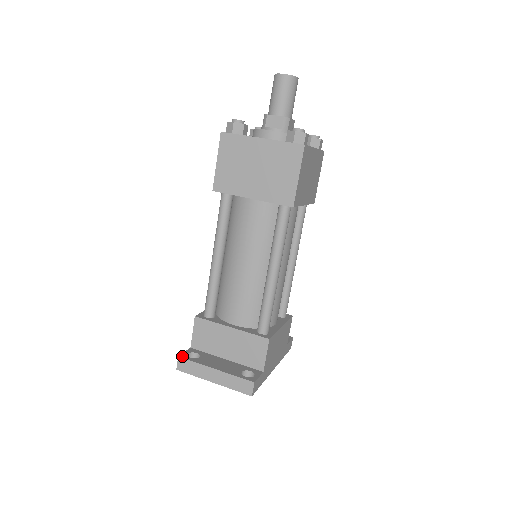
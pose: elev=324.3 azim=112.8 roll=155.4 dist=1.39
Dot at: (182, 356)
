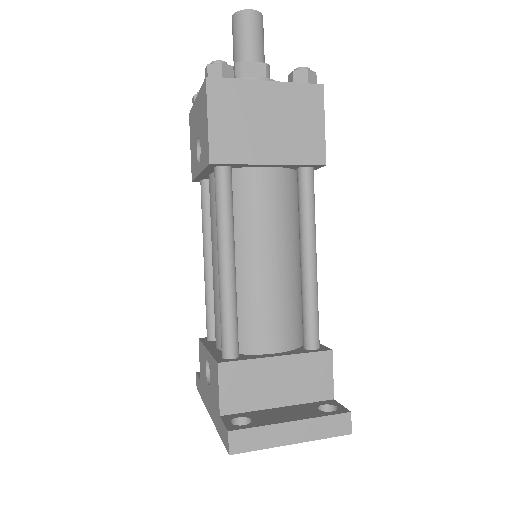
Dot at: (232, 428)
